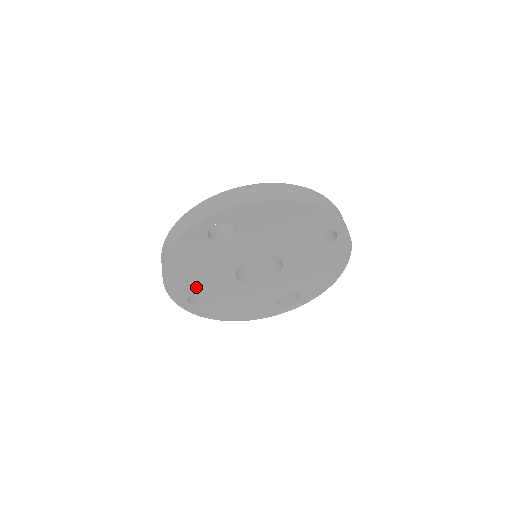
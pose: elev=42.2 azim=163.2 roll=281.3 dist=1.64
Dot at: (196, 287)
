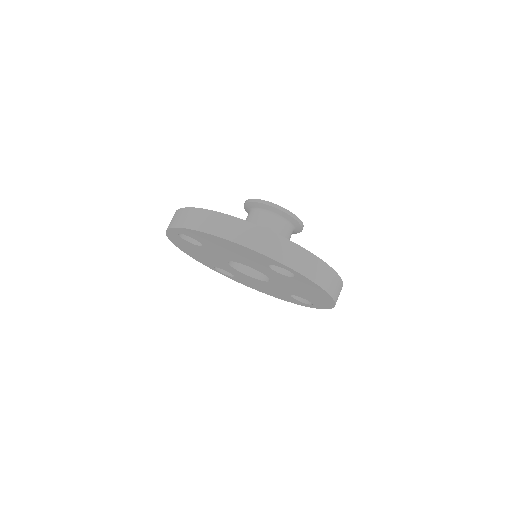
Dot at: (213, 264)
